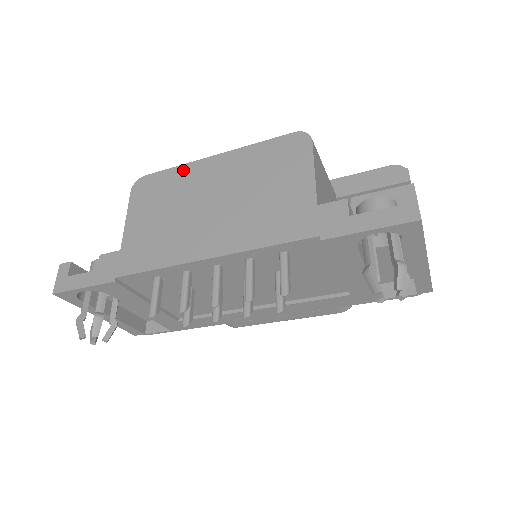
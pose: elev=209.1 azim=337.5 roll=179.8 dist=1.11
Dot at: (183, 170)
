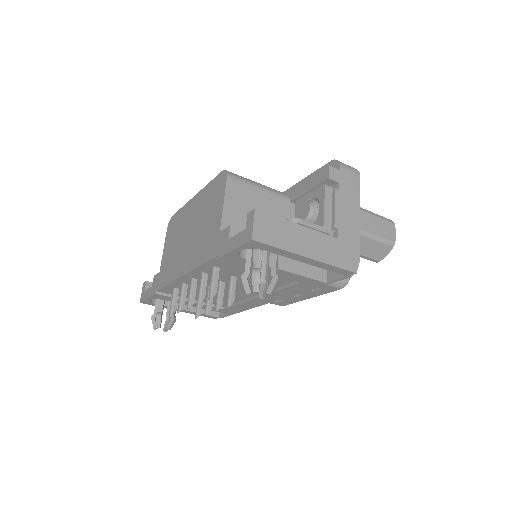
Dot at: (183, 210)
